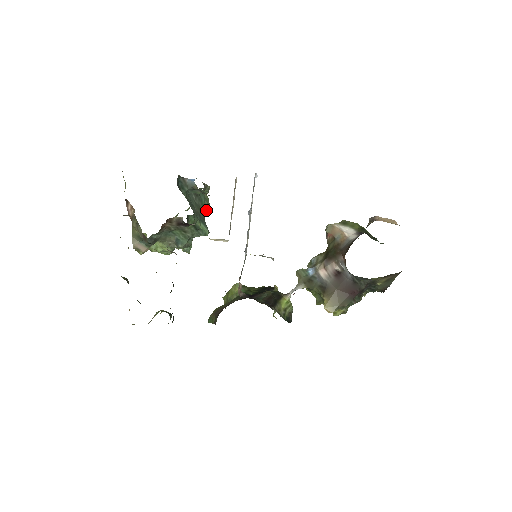
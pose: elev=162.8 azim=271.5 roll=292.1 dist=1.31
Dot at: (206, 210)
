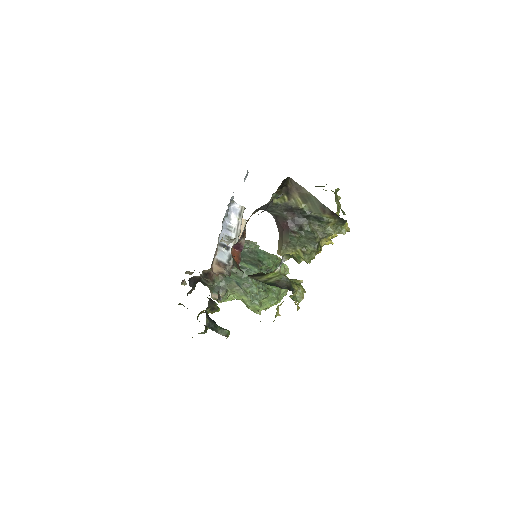
Dot at: (266, 261)
